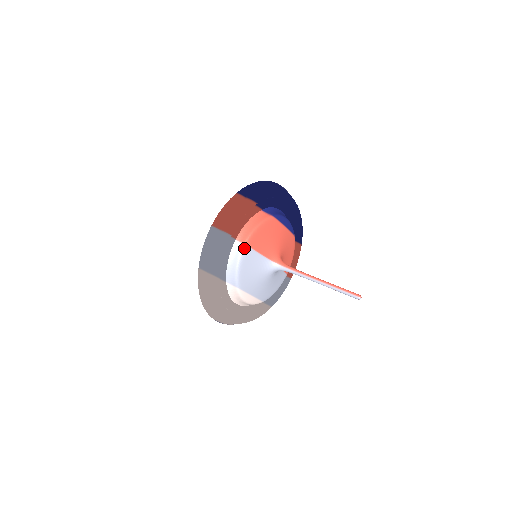
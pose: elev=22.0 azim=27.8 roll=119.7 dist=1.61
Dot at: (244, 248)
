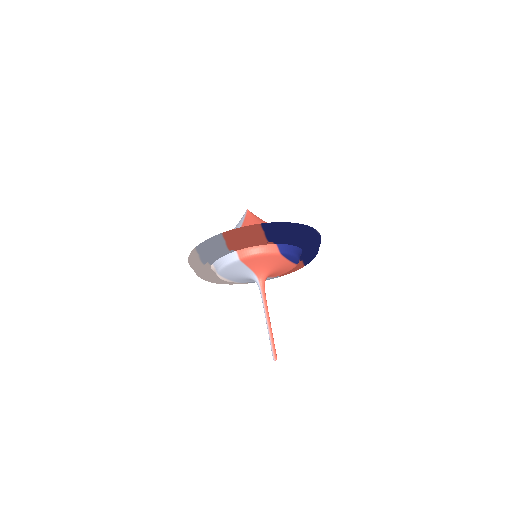
Dot at: (237, 260)
